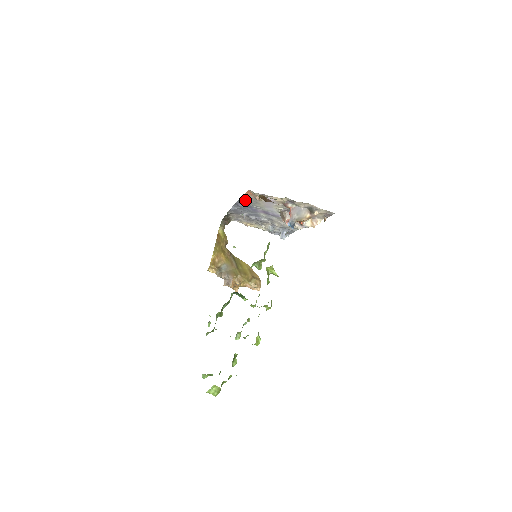
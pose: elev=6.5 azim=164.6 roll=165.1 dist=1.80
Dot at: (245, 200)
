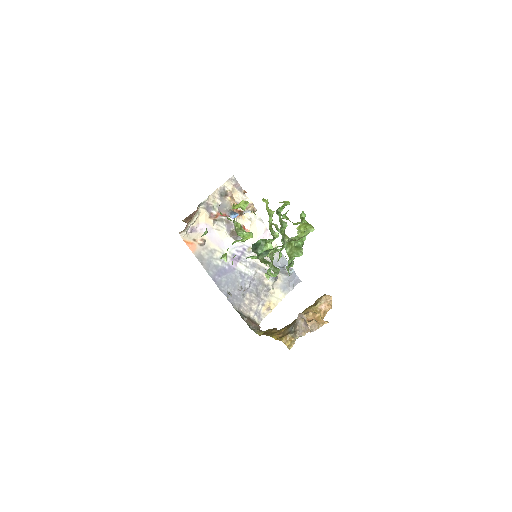
Dot at: (207, 264)
